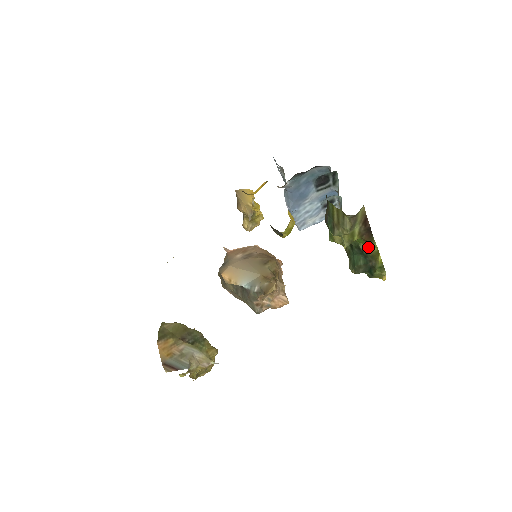
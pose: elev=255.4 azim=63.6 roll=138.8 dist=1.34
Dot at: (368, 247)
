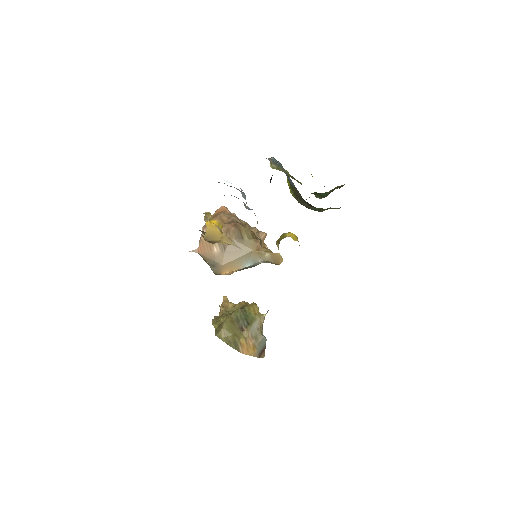
Dot at: (335, 187)
